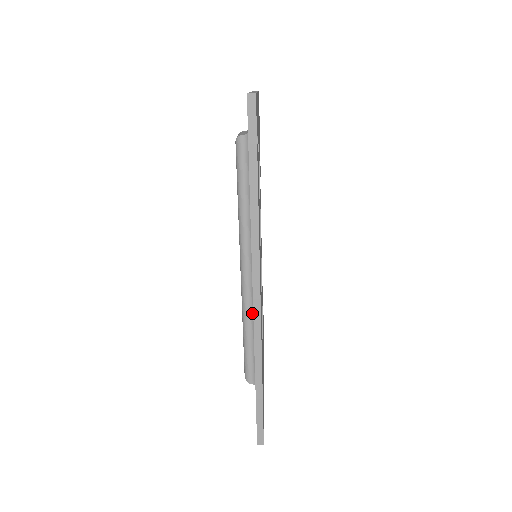
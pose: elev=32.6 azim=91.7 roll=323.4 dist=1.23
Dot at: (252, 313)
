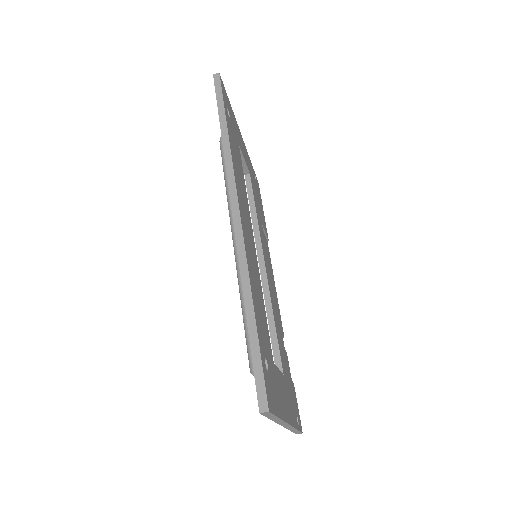
Dot at: occluded
